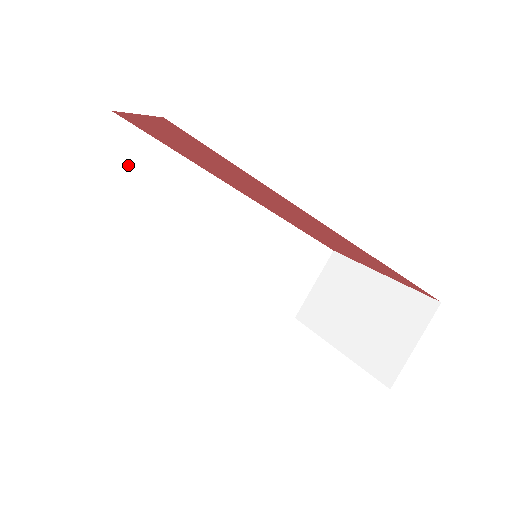
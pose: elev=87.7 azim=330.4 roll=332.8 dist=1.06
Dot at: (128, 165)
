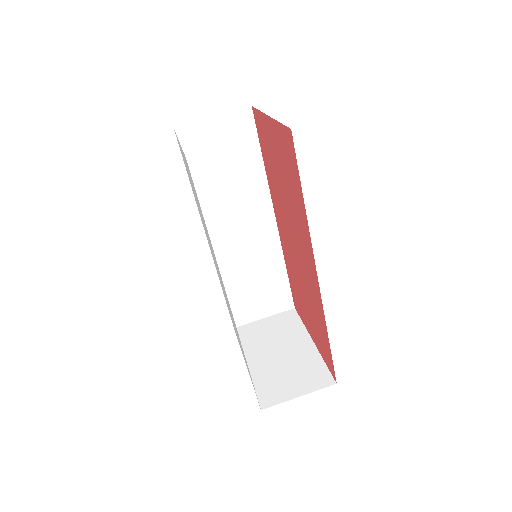
Dot at: (232, 142)
